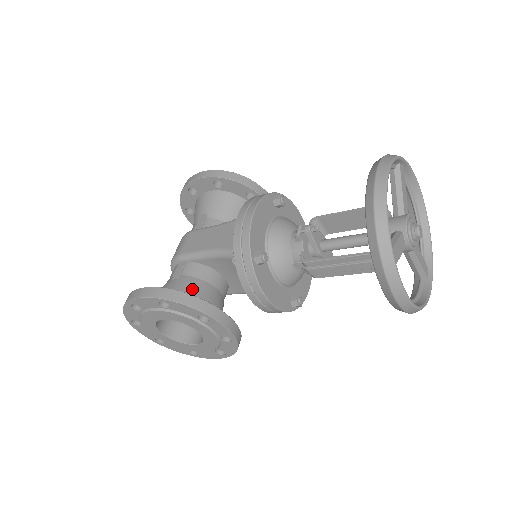
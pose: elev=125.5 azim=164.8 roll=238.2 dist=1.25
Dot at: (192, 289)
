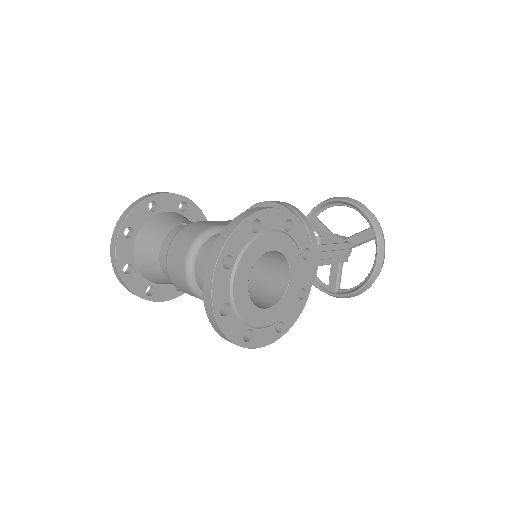
Dot at: occluded
